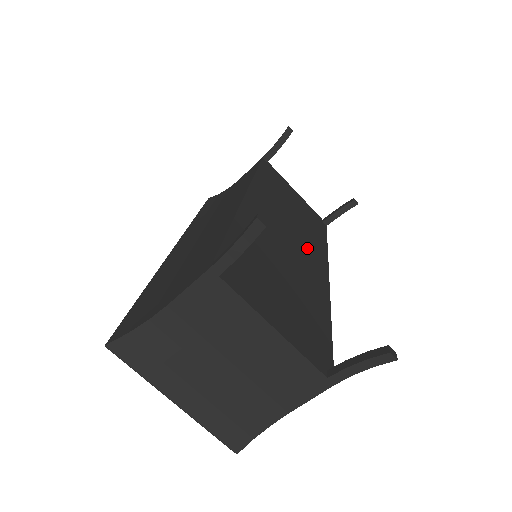
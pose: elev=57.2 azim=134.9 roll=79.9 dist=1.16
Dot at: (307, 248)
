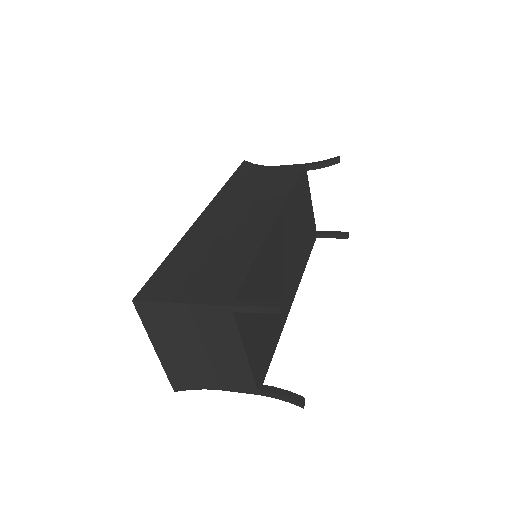
Dot at: (293, 268)
